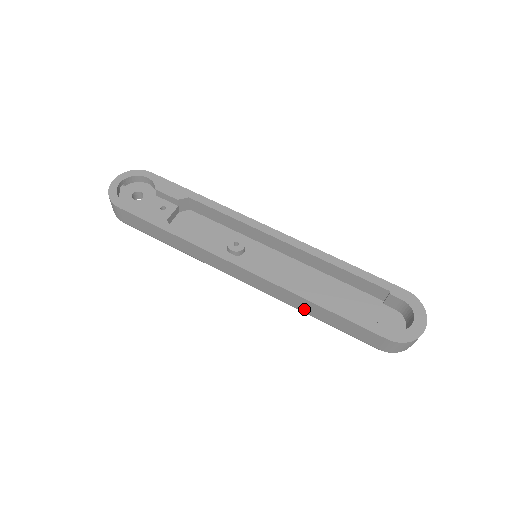
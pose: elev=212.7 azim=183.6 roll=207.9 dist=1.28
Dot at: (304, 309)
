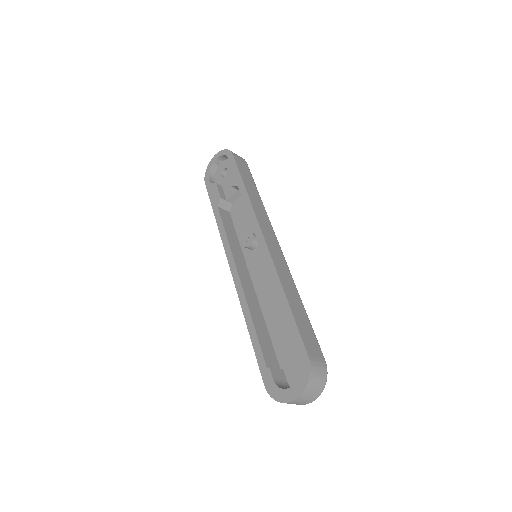
Dot at: occluded
